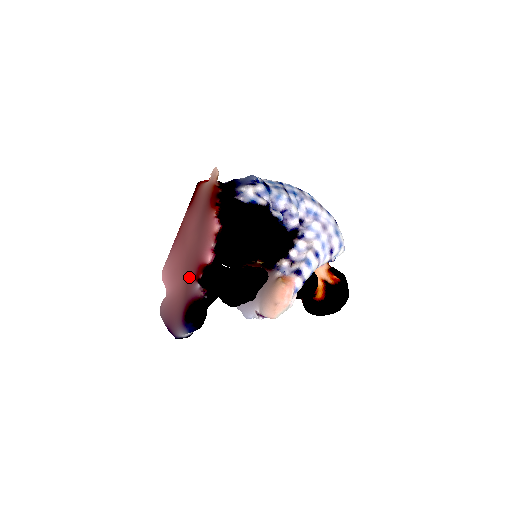
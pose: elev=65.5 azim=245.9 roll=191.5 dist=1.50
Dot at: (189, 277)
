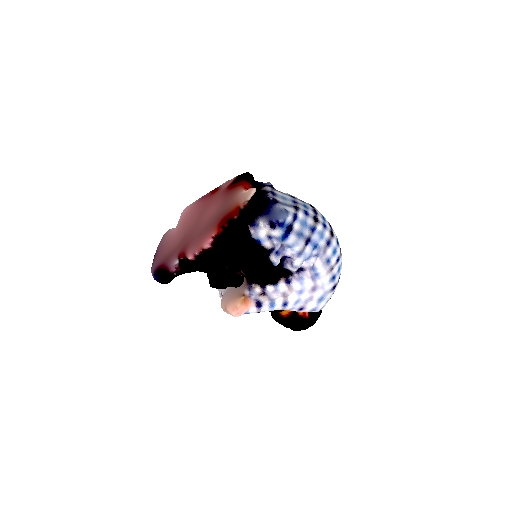
Dot at: (180, 246)
